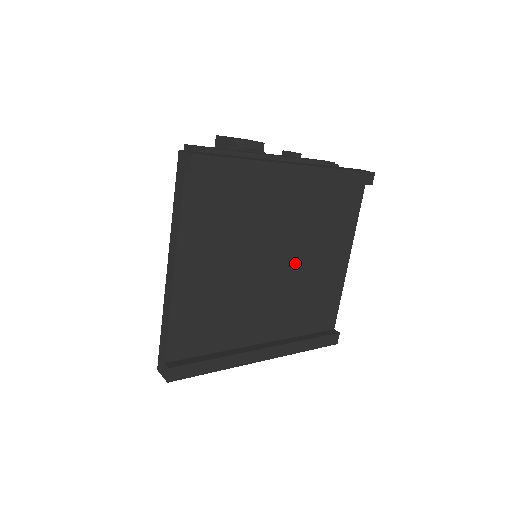
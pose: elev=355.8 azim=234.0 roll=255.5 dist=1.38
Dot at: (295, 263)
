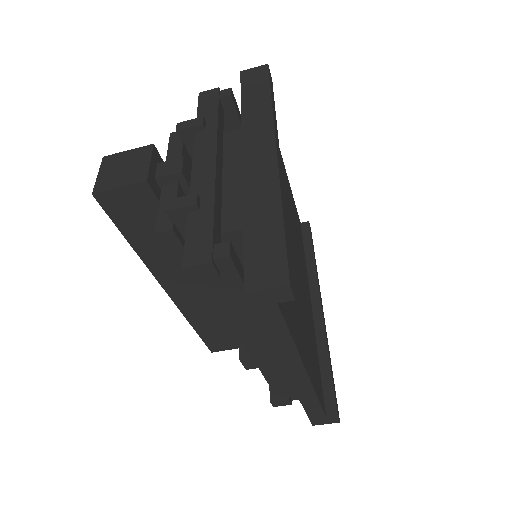
Dot at: (290, 223)
